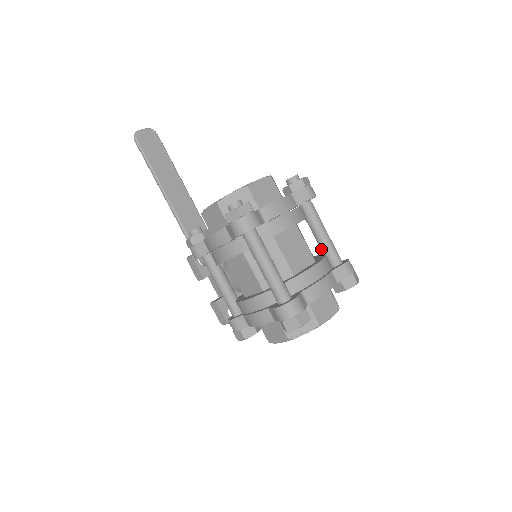
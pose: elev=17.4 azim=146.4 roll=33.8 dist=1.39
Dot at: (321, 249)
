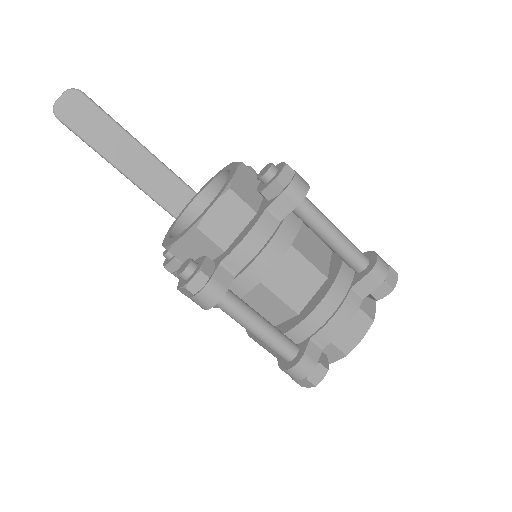
Dot at: (334, 252)
